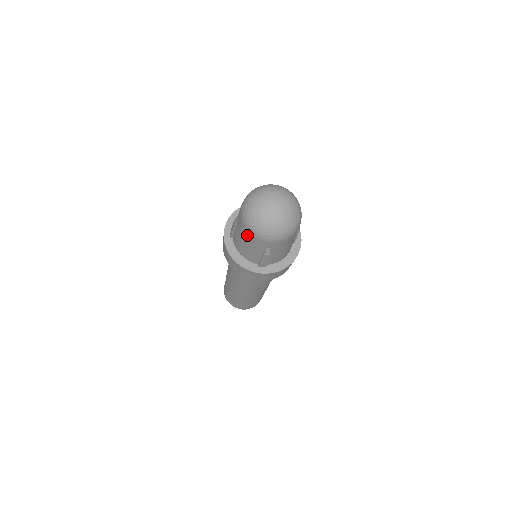
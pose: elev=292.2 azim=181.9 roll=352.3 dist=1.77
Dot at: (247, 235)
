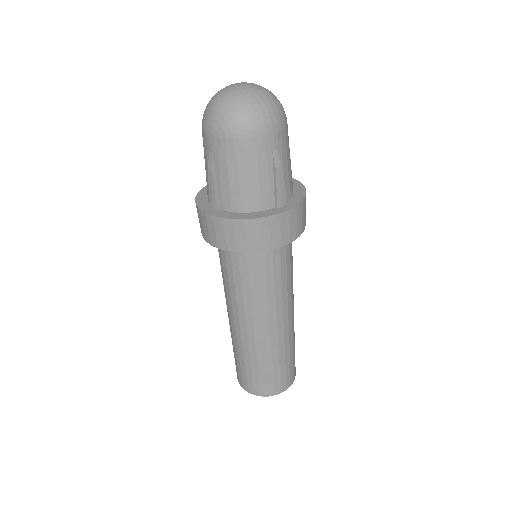
Dot at: (240, 148)
